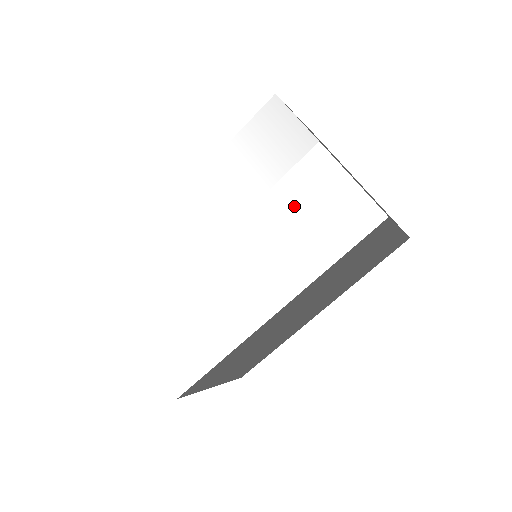
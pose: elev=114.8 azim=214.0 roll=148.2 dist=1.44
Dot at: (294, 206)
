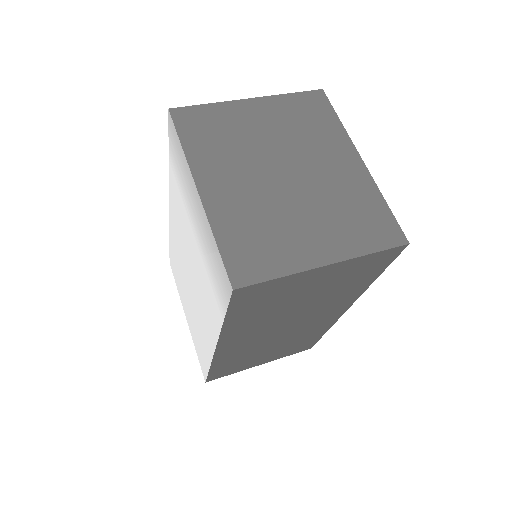
Dot at: (199, 247)
